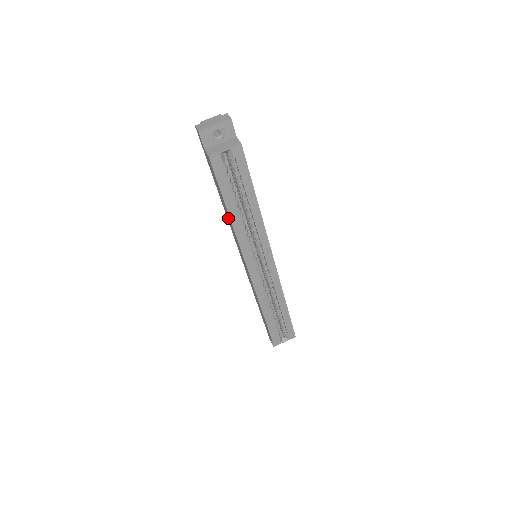
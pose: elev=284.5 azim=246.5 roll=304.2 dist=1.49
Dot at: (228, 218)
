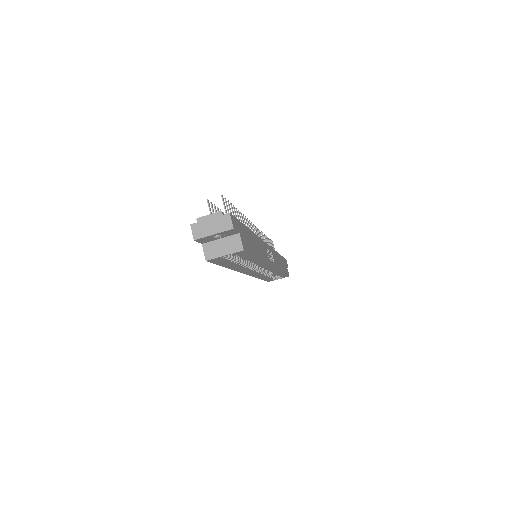
Dot at: occluded
